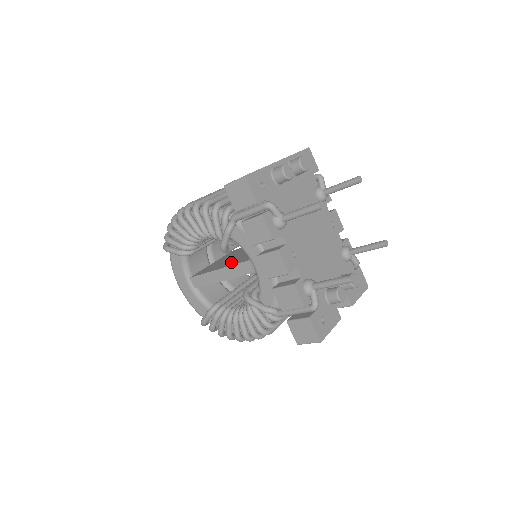
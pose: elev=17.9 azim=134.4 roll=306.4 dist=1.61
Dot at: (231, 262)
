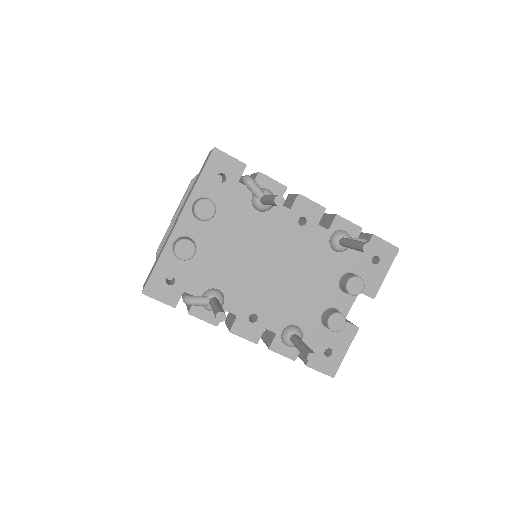
Dot at: occluded
